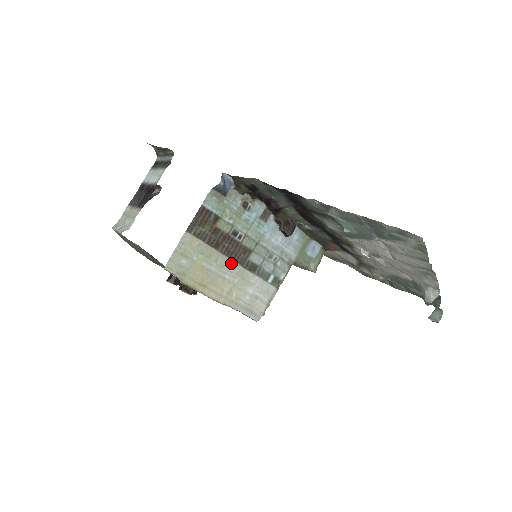
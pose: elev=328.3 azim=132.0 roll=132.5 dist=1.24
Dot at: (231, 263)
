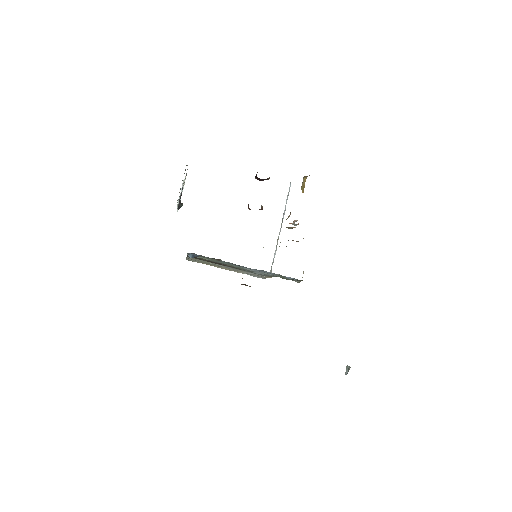
Dot at: (227, 266)
